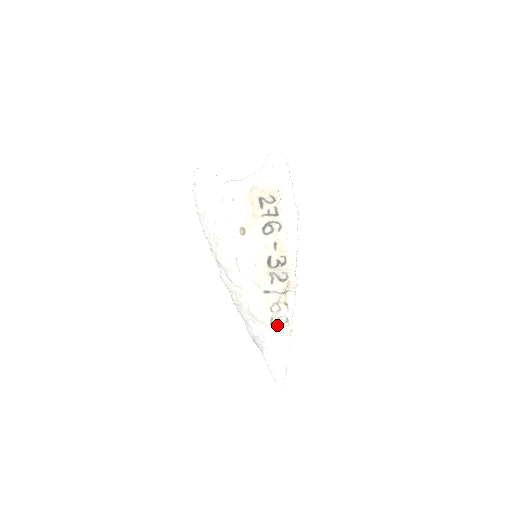
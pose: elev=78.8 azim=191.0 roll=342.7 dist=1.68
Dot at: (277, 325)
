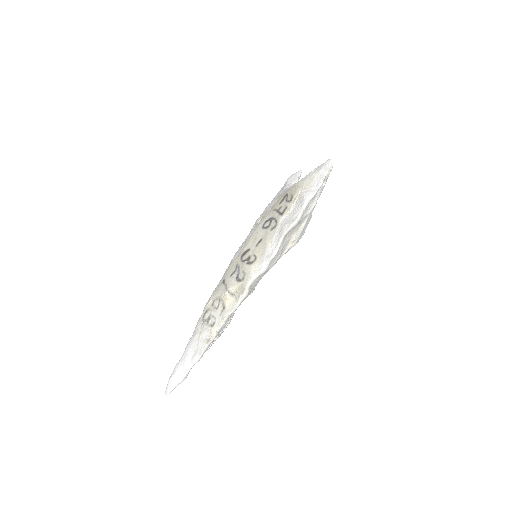
Dot at: (205, 321)
